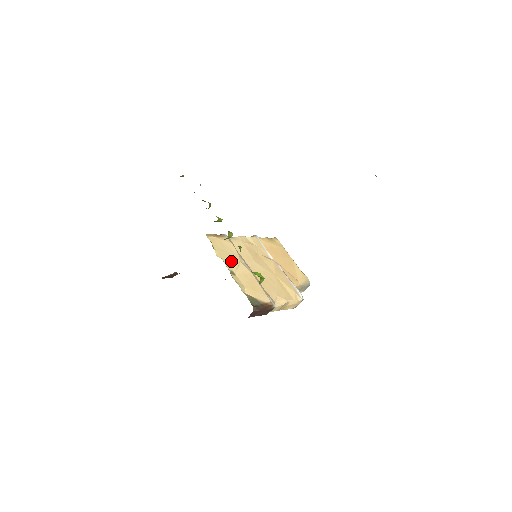
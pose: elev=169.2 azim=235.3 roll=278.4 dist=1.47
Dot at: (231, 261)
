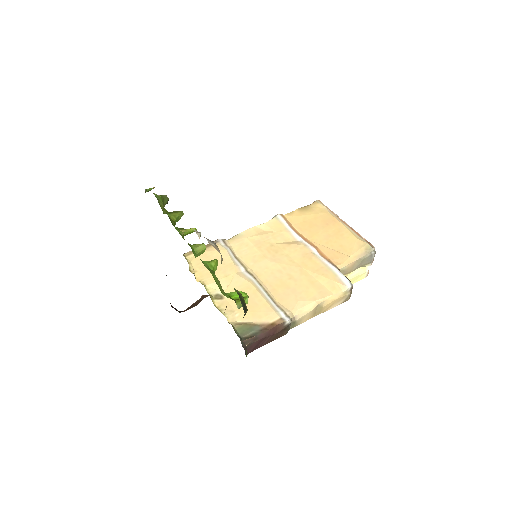
Dot at: (219, 279)
